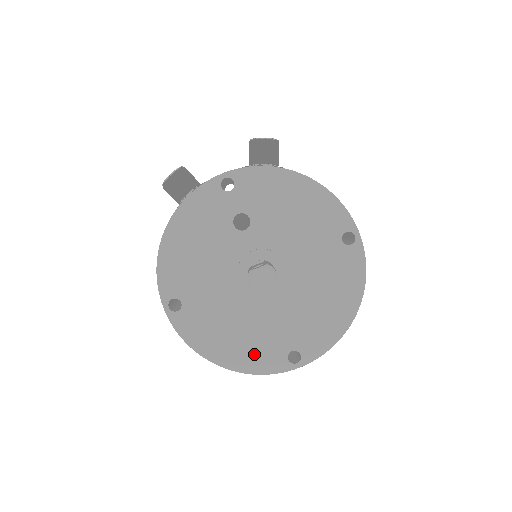
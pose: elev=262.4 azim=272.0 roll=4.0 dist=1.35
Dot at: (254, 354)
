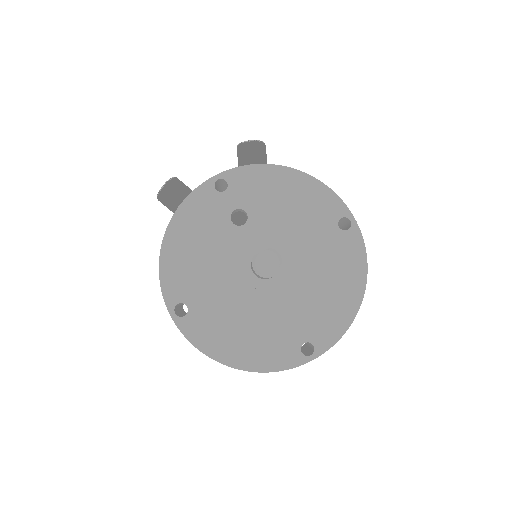
Dot at: (266, 351)
